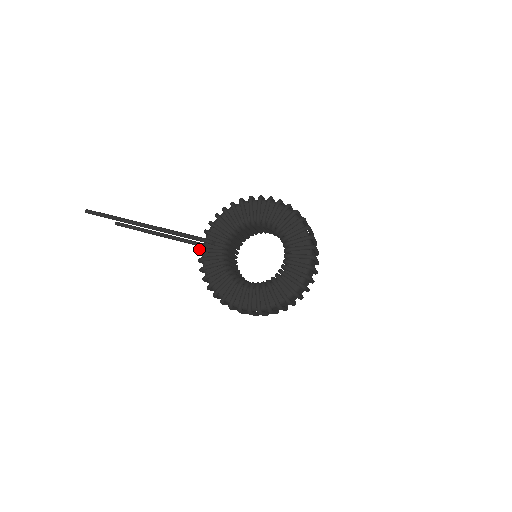
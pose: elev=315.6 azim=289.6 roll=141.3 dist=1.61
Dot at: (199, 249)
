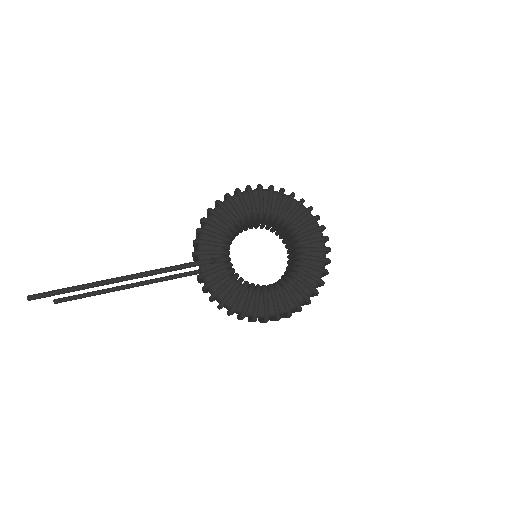
Dot at: (200, 275)
